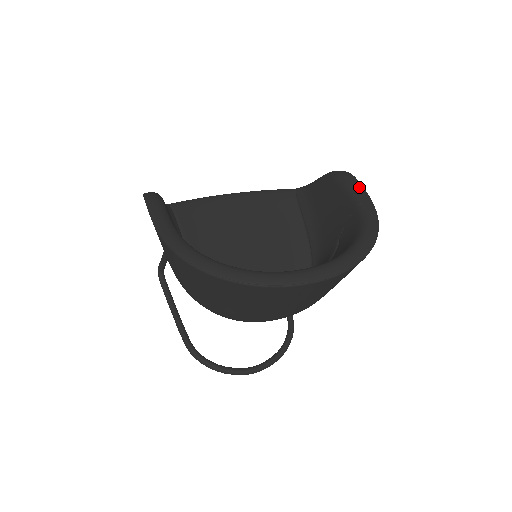
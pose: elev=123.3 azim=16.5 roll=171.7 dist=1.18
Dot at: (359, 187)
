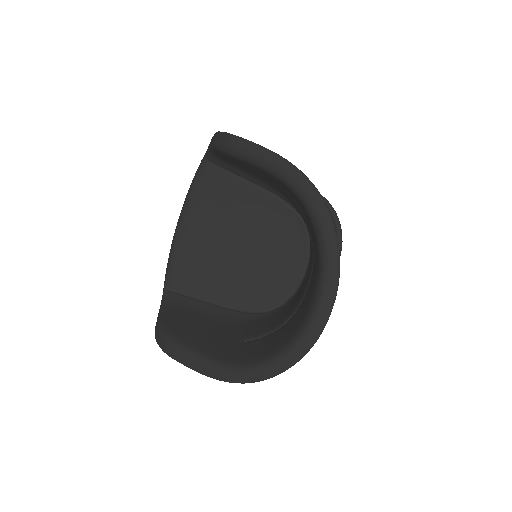
Dot at: (255, 150)
